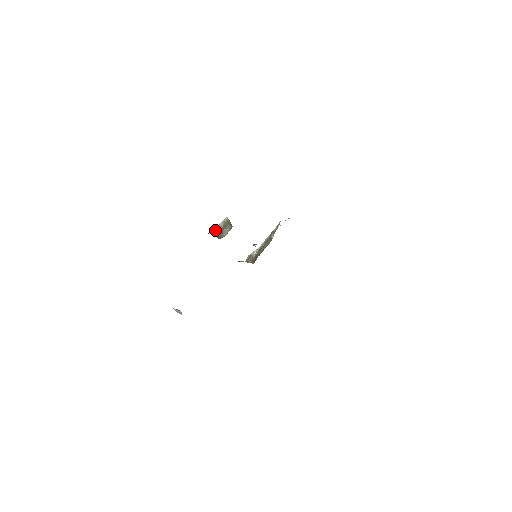
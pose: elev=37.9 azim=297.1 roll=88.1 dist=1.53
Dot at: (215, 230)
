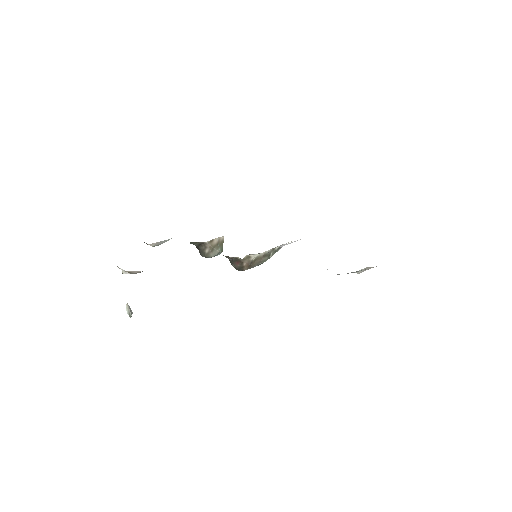
Dot at: (208, 242)
